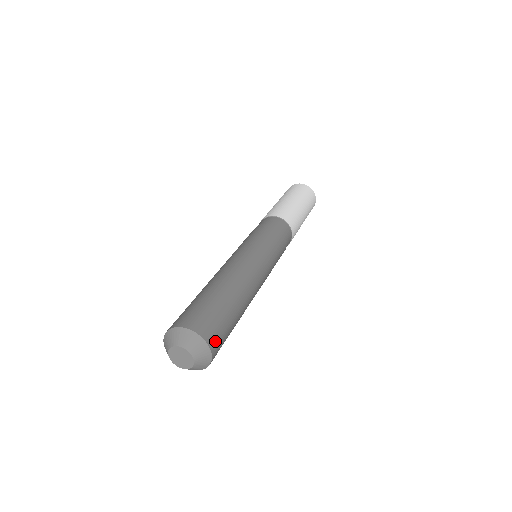
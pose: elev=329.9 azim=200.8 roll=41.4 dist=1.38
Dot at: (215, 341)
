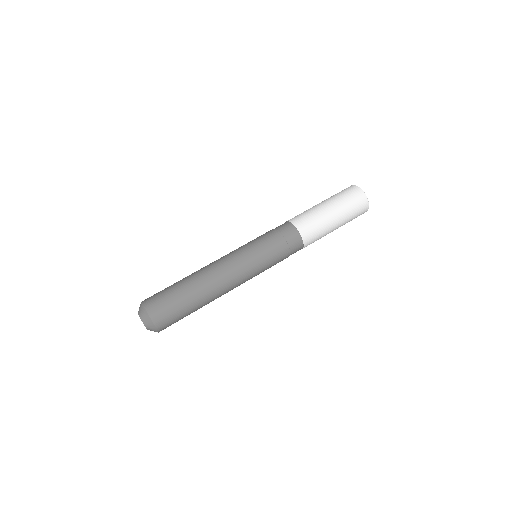
Dot at: (163, 324)
